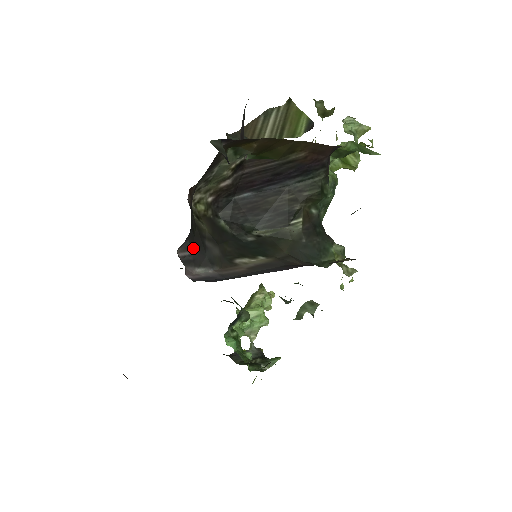
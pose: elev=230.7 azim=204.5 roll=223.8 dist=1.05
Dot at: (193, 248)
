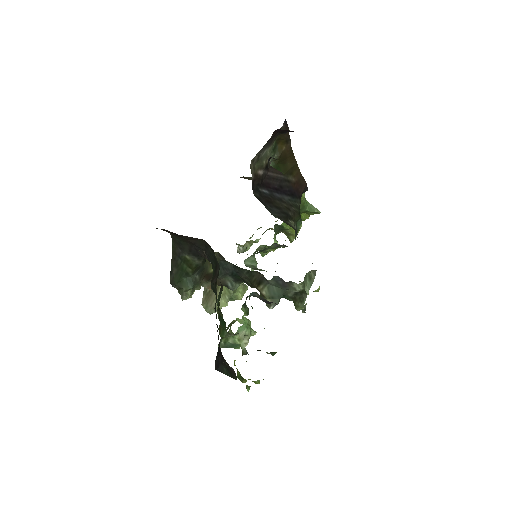
Dot at: occluded
